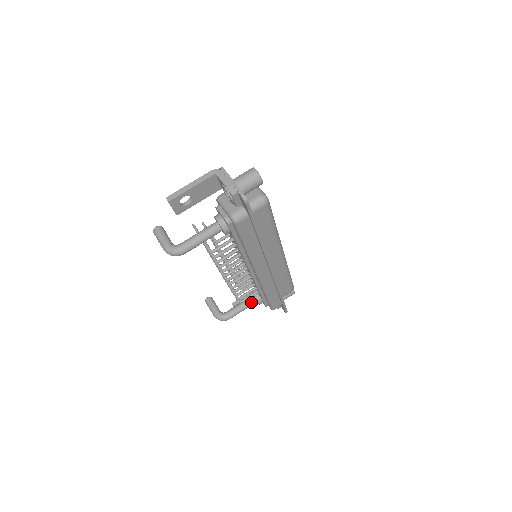
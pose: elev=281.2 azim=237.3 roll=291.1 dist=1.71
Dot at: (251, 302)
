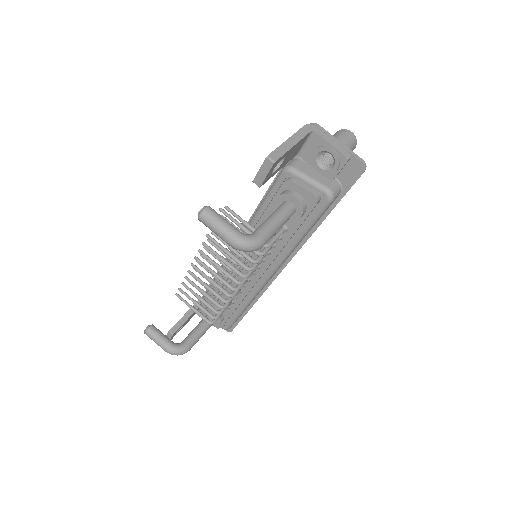
Dot at: occluded
